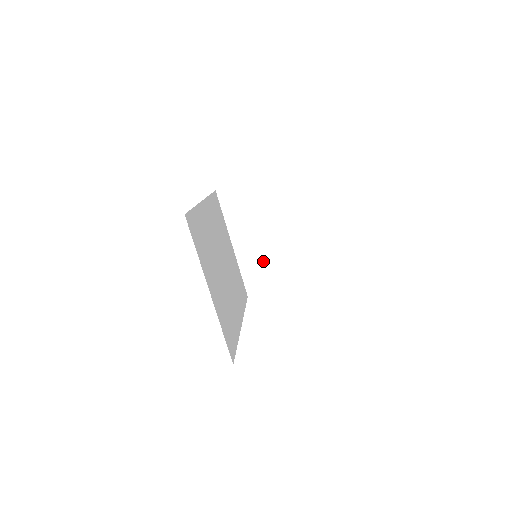
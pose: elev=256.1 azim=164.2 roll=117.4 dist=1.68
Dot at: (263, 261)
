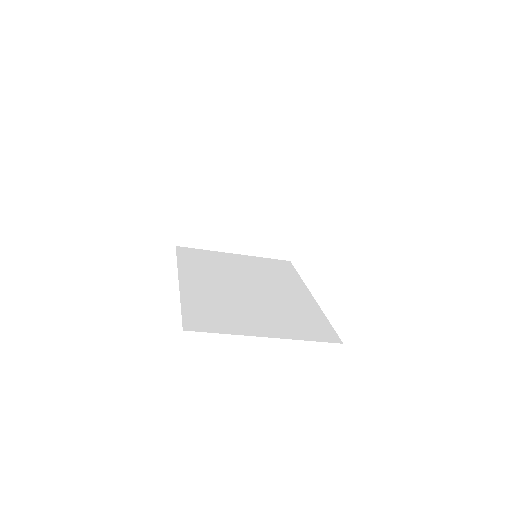
Dot at: (265, 233)
